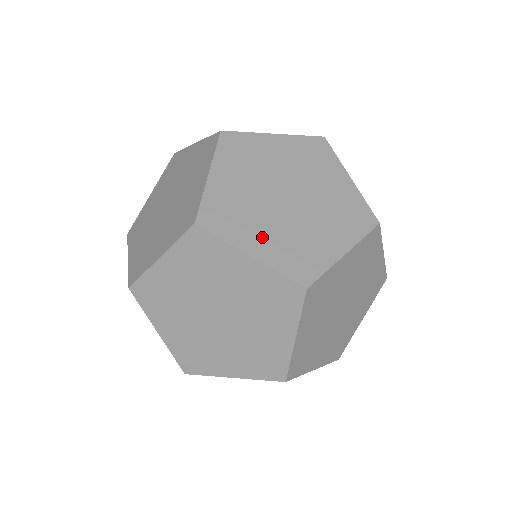
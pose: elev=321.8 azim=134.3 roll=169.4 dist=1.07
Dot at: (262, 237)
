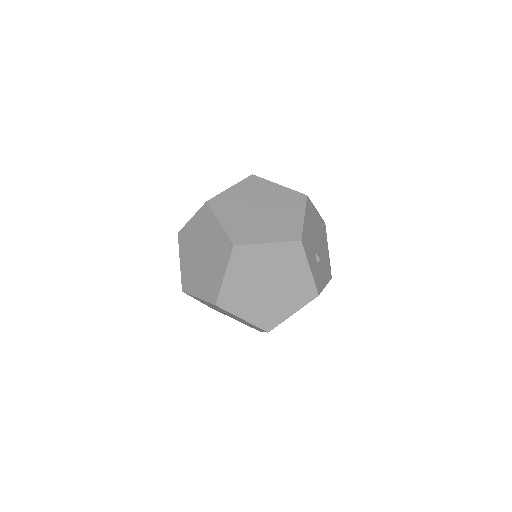
Dot at: (250, 309)
